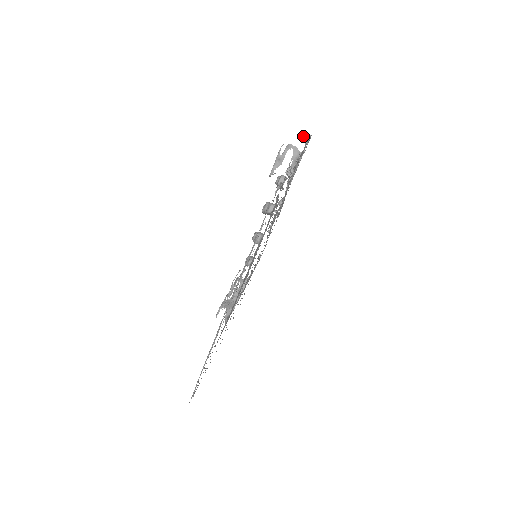
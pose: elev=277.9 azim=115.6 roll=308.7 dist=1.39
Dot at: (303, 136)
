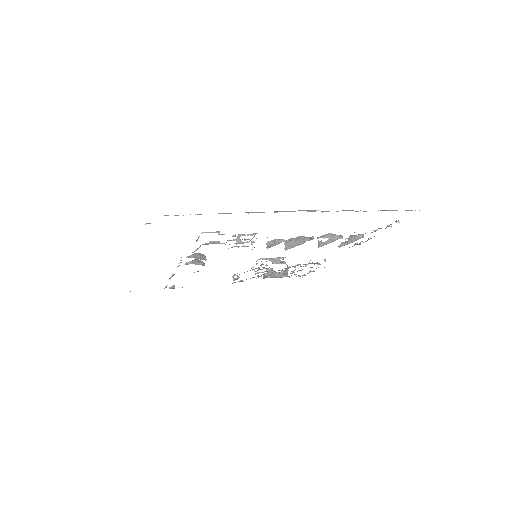
Dot at: occluded
